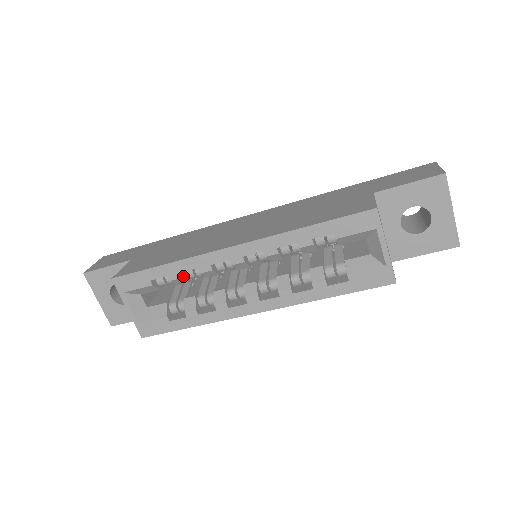
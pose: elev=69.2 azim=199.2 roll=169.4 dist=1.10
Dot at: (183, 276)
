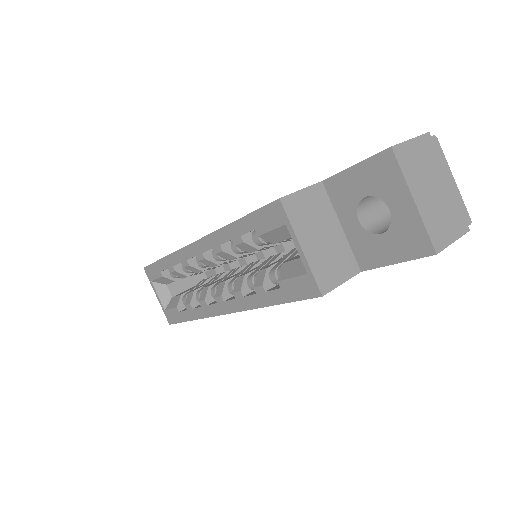
Dot at: (178, 270)
